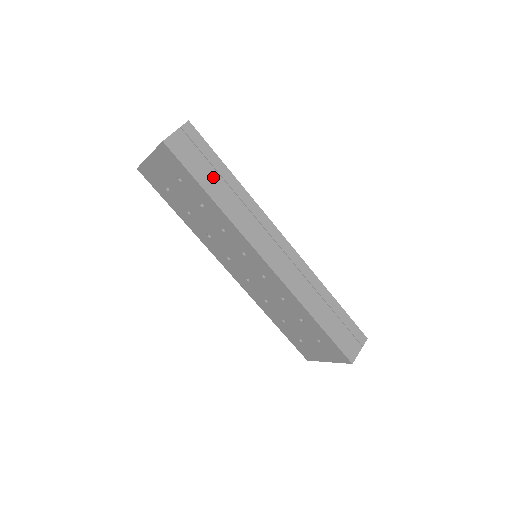
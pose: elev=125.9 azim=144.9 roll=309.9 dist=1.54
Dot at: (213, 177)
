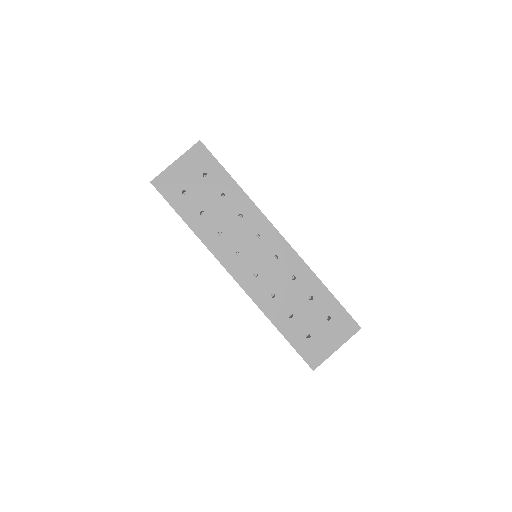
Dot at: occluded
